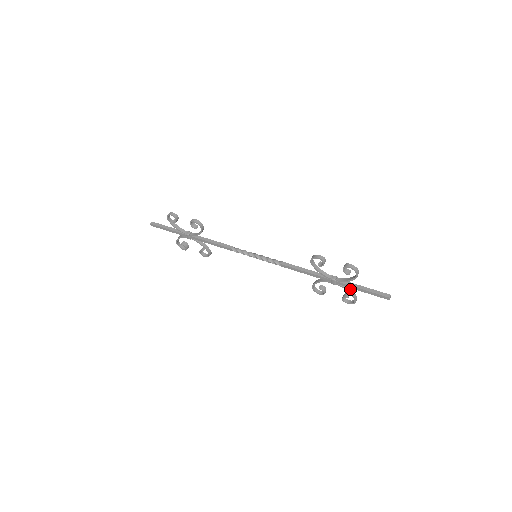
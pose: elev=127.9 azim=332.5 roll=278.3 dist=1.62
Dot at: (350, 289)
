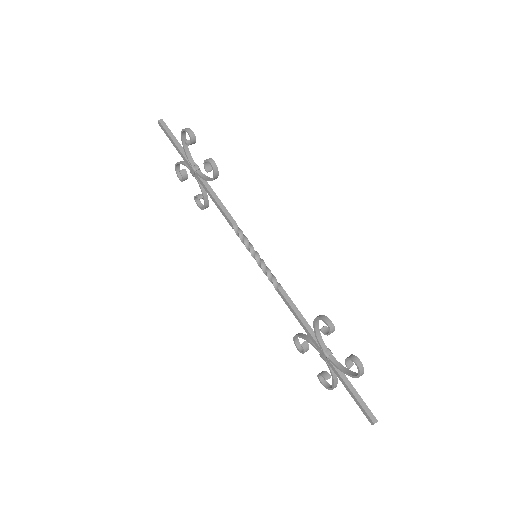
Dot at: (336, 375)
